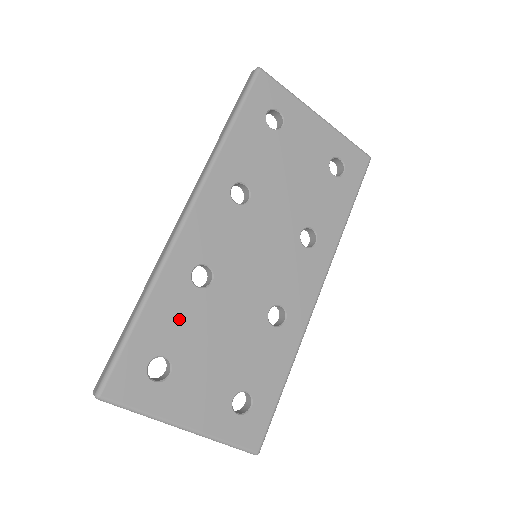
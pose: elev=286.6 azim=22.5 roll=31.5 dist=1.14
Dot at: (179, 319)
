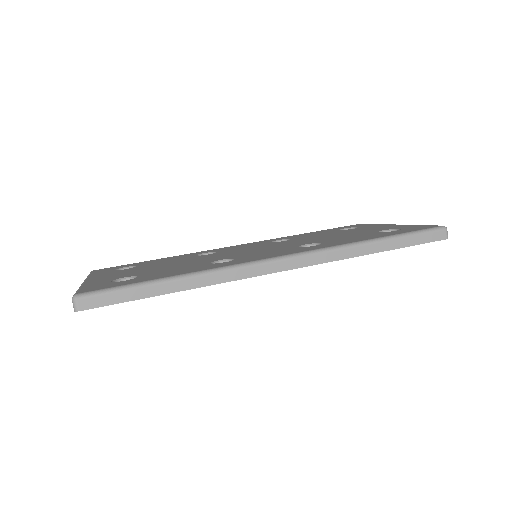
Dot at: occluded
